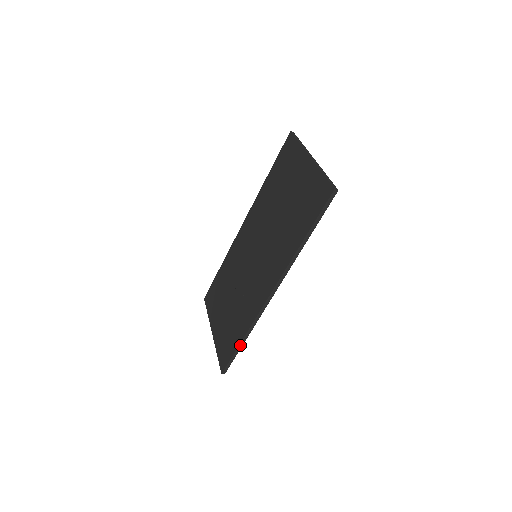
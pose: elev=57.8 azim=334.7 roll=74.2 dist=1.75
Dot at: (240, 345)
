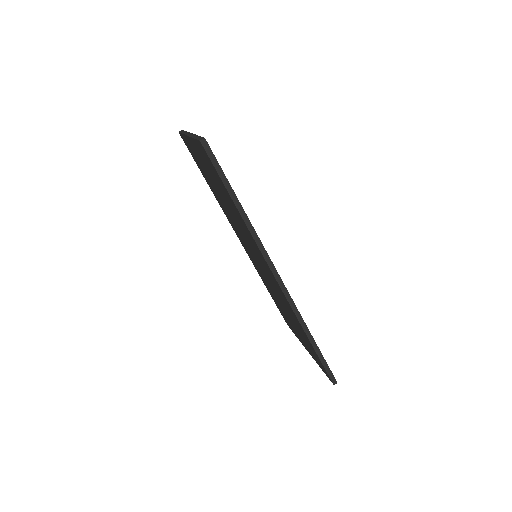
Dot at: (314, 347)
